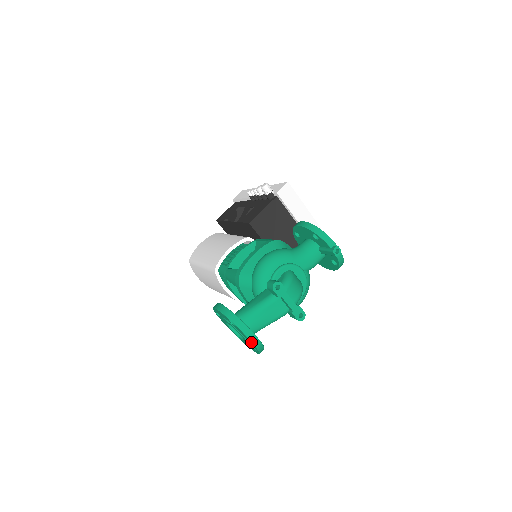
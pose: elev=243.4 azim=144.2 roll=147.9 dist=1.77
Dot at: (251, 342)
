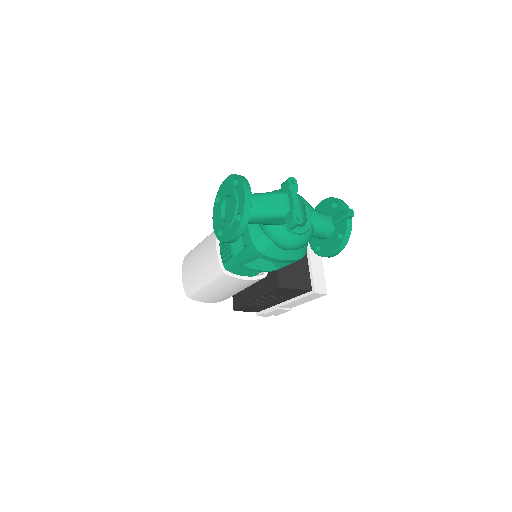
Dot at: (244, 198)
